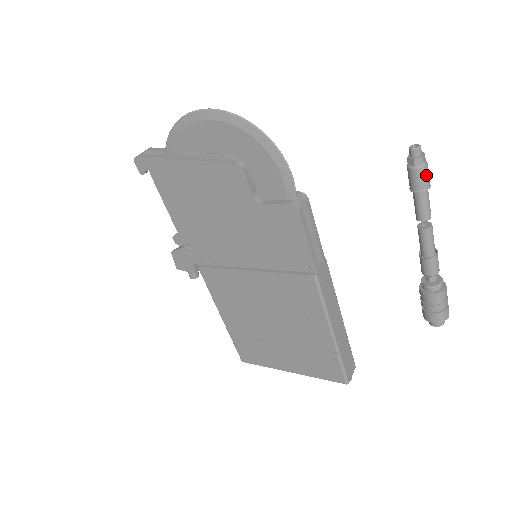
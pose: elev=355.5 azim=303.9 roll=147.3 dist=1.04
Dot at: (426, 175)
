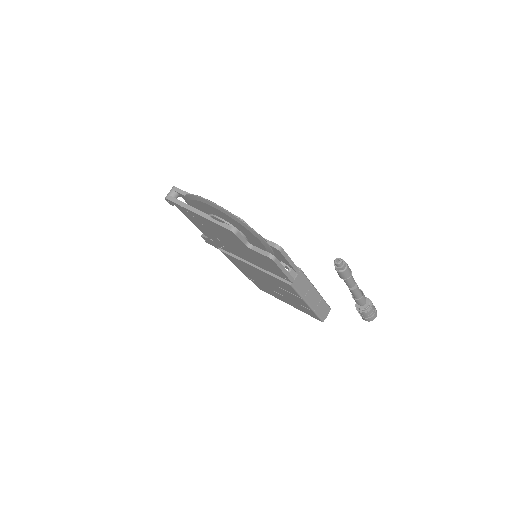
Dot at: (346, 274)
